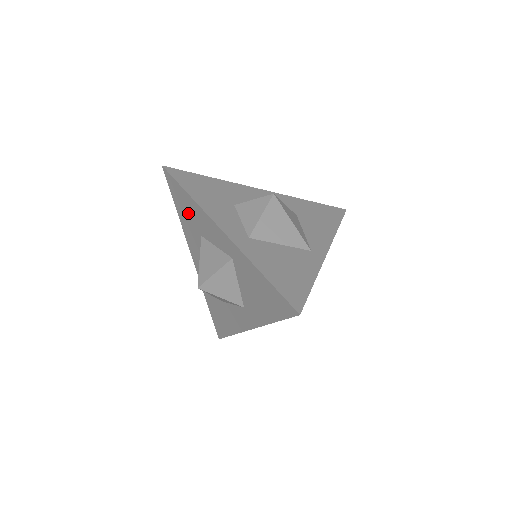
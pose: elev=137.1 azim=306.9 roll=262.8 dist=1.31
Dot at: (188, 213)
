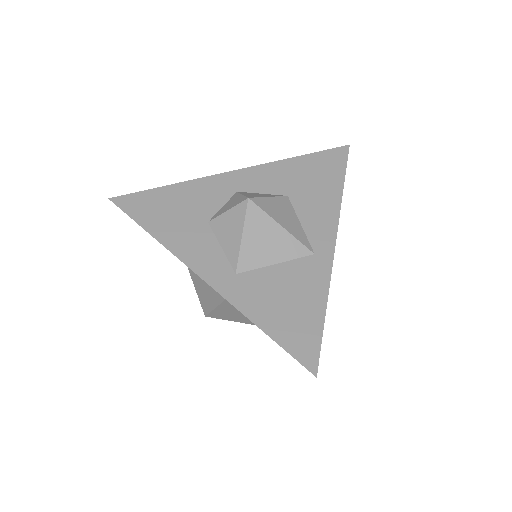
Dot at: occluded
